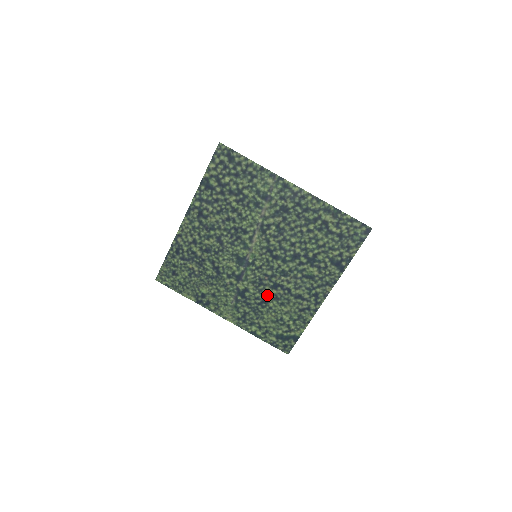
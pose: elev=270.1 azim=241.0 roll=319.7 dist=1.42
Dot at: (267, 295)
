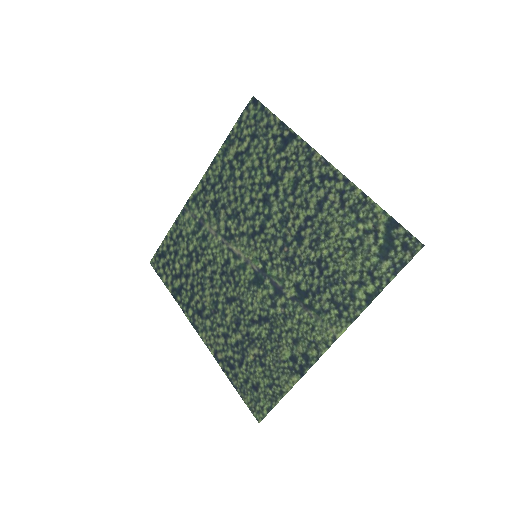
Dot at: (310, 255)
